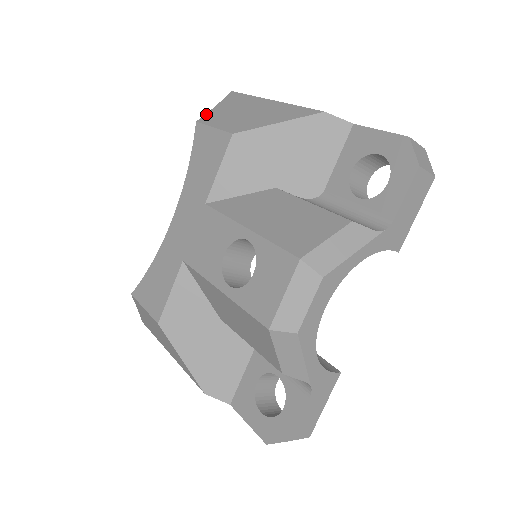
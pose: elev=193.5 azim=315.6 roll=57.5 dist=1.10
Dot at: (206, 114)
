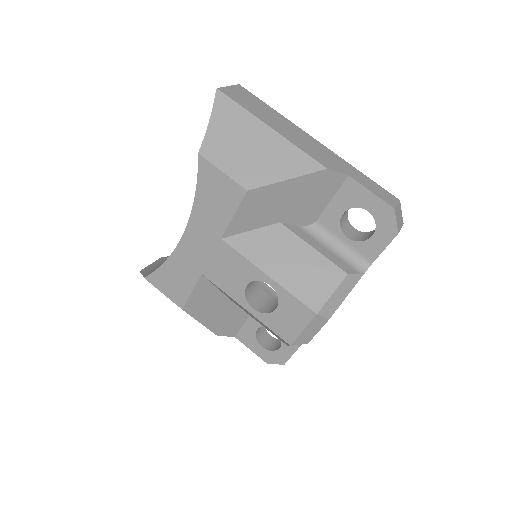
Dot at: (204, 140)
